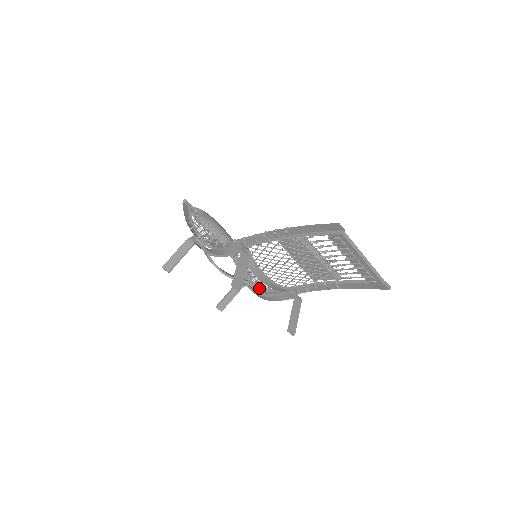
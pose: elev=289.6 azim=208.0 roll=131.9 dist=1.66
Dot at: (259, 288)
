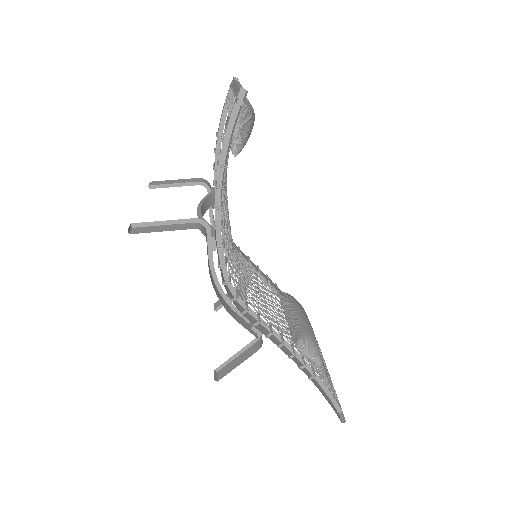
Dot at: occluded
